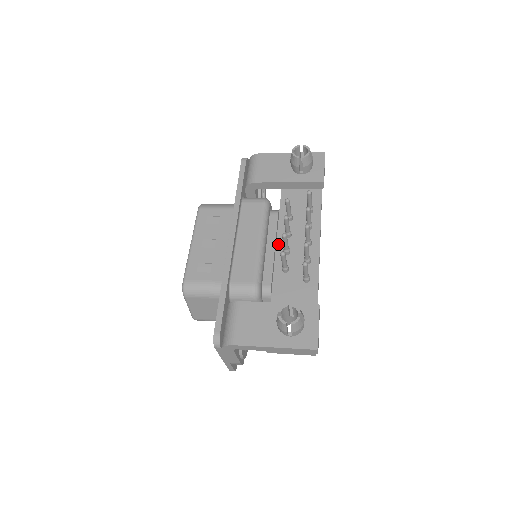
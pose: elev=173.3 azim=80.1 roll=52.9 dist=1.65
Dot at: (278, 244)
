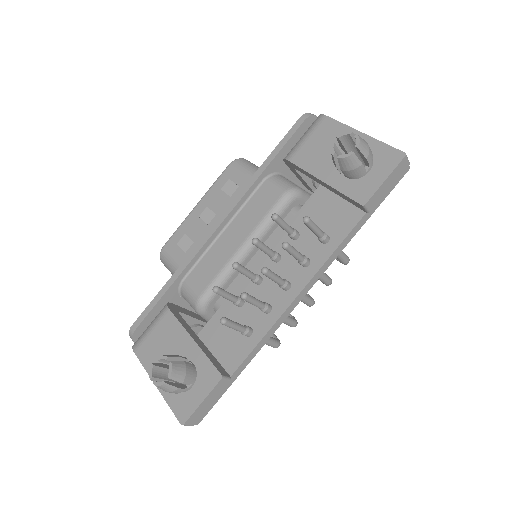
Dot at: (259, 263)
